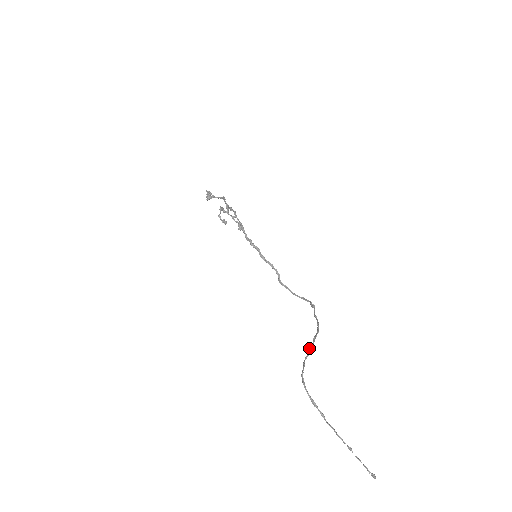
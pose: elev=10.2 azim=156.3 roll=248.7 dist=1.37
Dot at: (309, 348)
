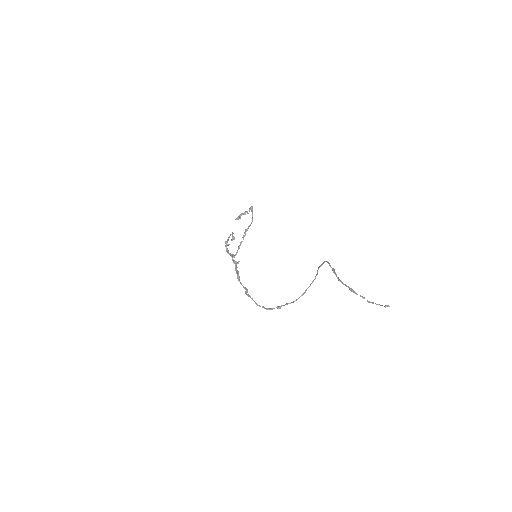
Dot at: occluded
